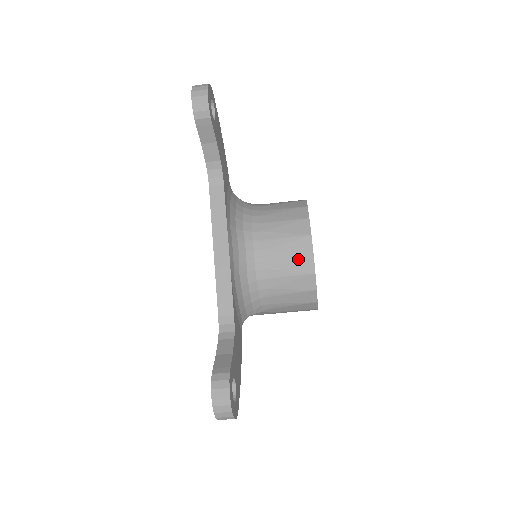
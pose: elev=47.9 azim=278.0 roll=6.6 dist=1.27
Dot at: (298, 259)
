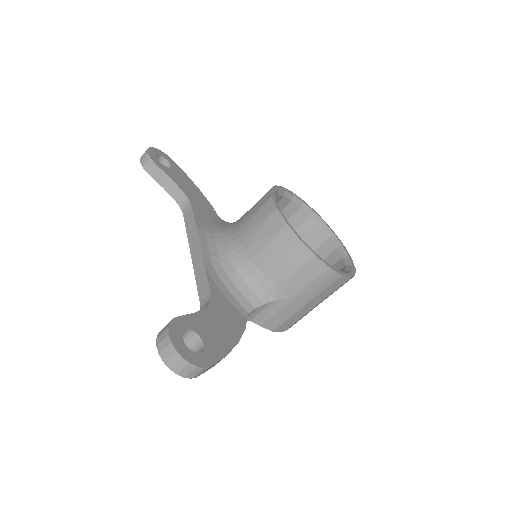
Dot at: (267, 222)
